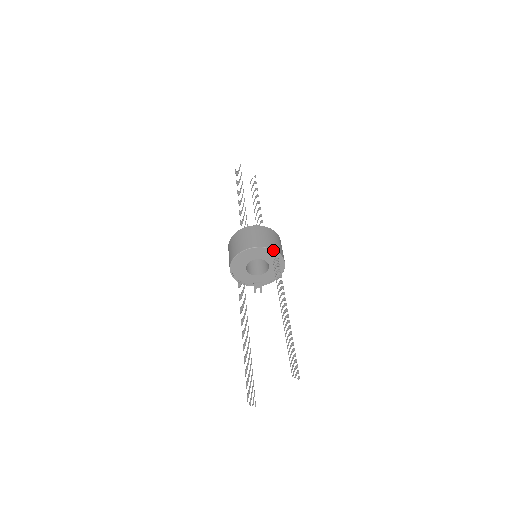
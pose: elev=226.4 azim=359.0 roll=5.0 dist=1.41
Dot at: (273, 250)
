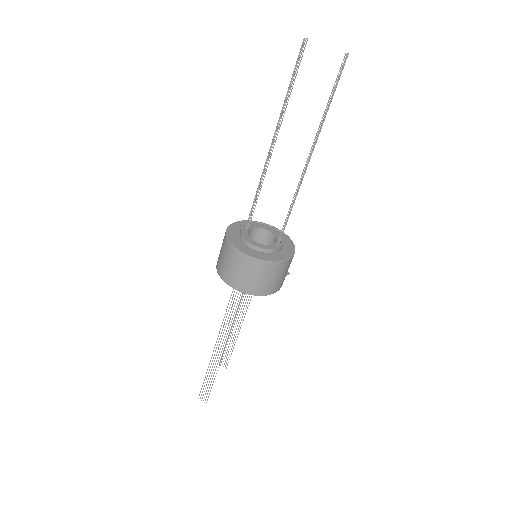
Dot at: (232, 287)
